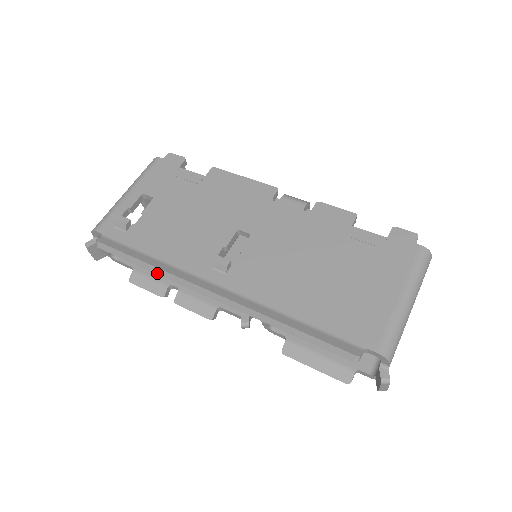
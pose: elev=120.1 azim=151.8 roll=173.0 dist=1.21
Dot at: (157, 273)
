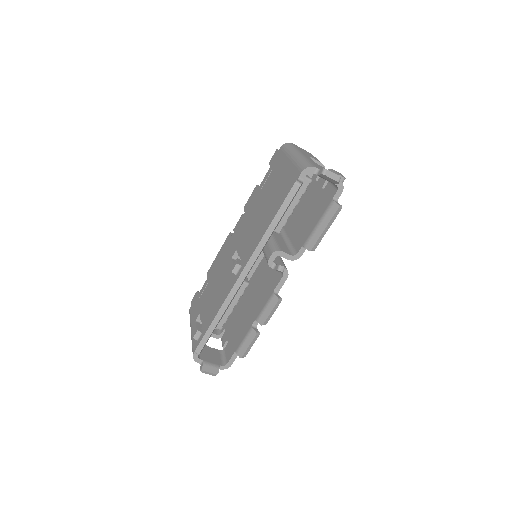
Dot at: (223, 313)
